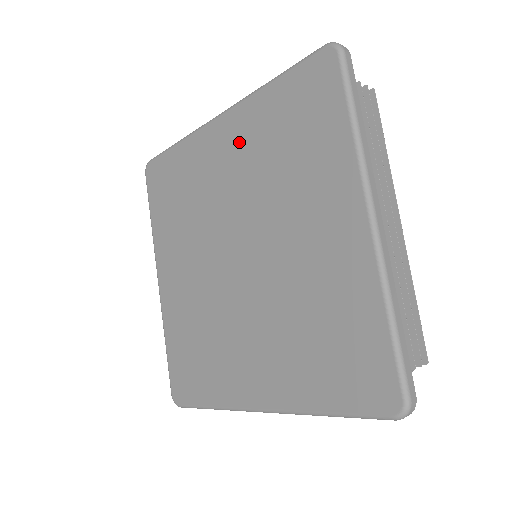
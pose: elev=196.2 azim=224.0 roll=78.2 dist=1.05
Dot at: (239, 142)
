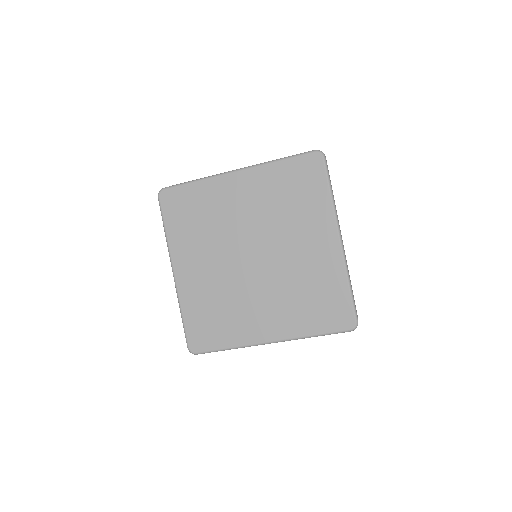
Dot at: (253, 190)
